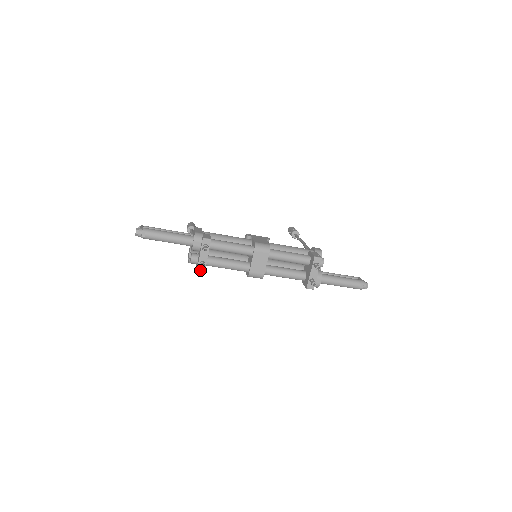
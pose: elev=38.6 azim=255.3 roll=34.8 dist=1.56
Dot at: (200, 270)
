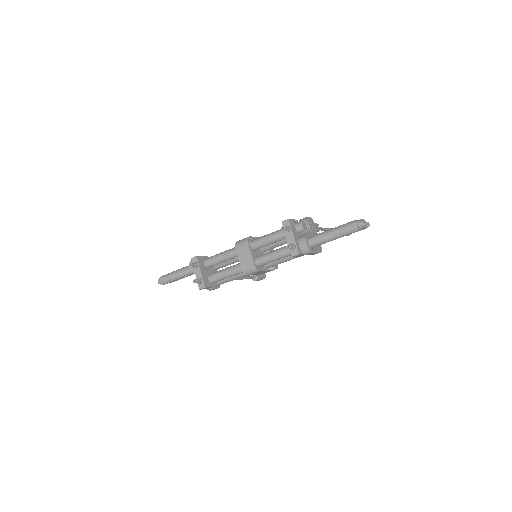
Dot at: (201, 287)
